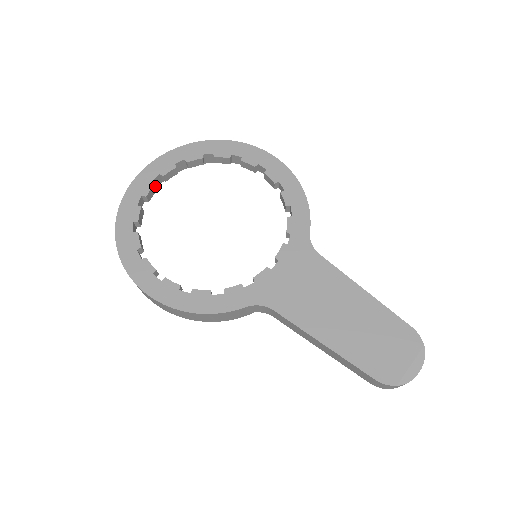
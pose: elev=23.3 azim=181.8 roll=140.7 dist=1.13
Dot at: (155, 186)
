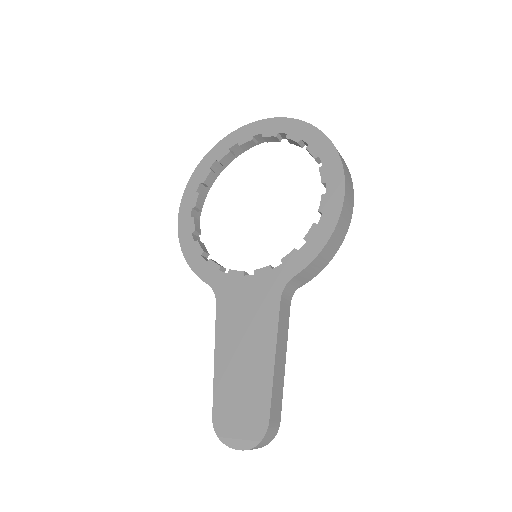
Dot at: (253, 141)
